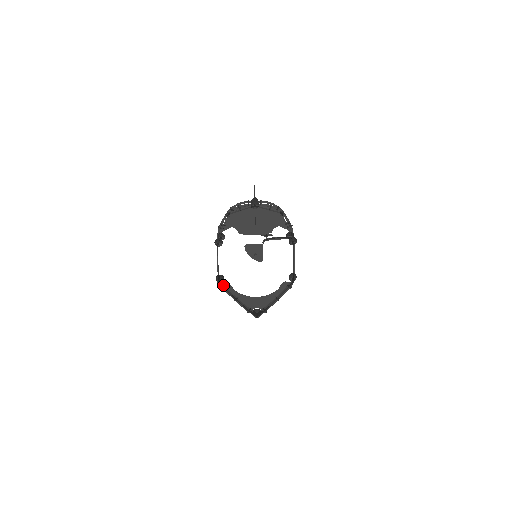
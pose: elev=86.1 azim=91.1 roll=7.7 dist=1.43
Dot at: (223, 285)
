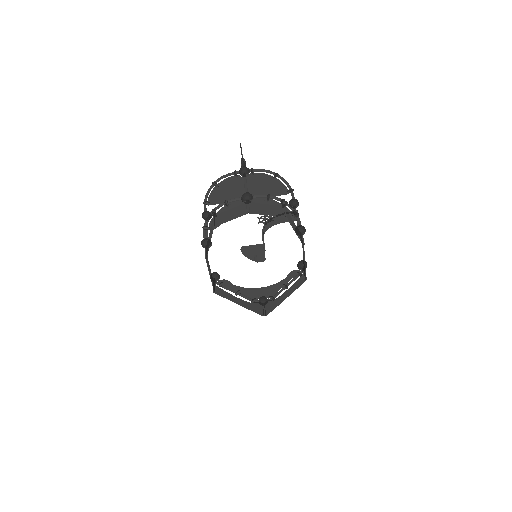
Dot at: (220, 290)
